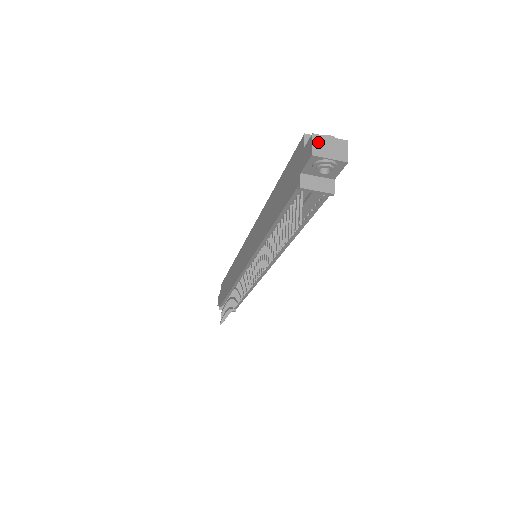
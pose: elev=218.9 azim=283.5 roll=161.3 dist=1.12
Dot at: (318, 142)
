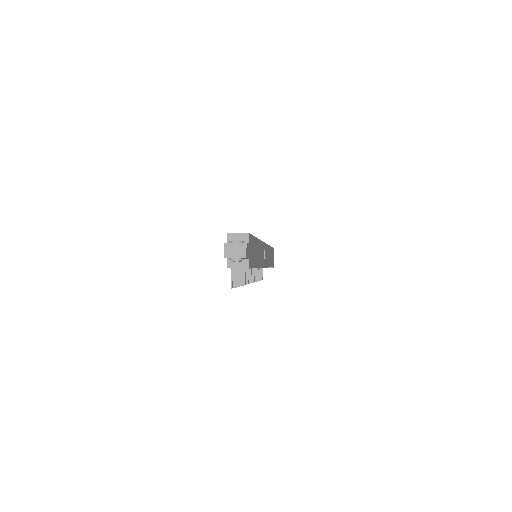
Dot at: (227, 248)
